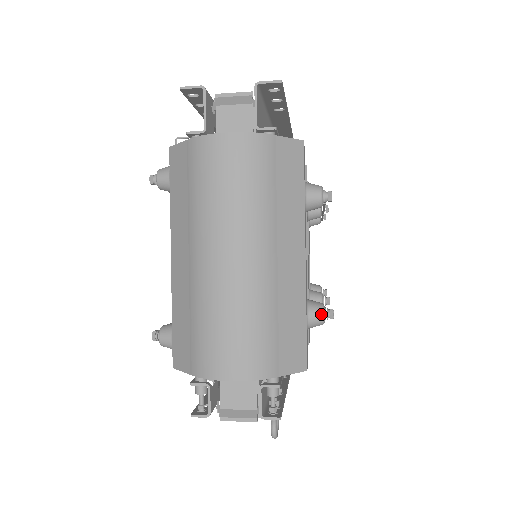
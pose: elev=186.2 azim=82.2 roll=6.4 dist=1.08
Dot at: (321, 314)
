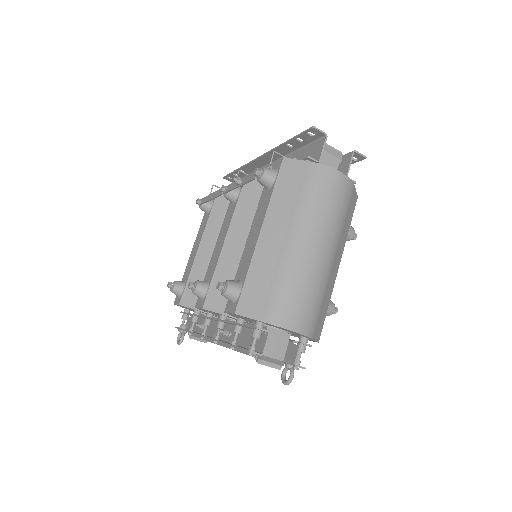
Dot at: (334, 308)
